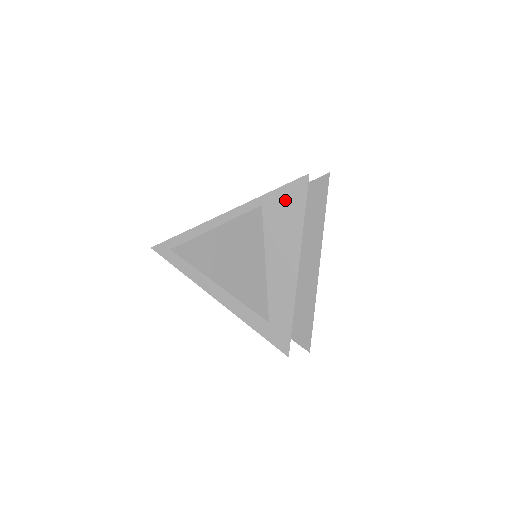
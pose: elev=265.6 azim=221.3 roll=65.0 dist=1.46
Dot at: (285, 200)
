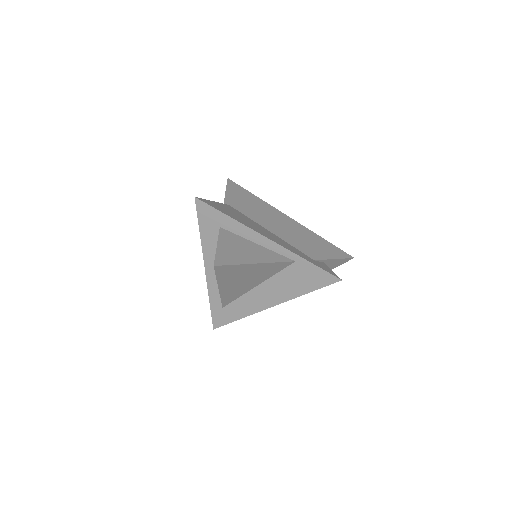
Dot at: (311, 275)
